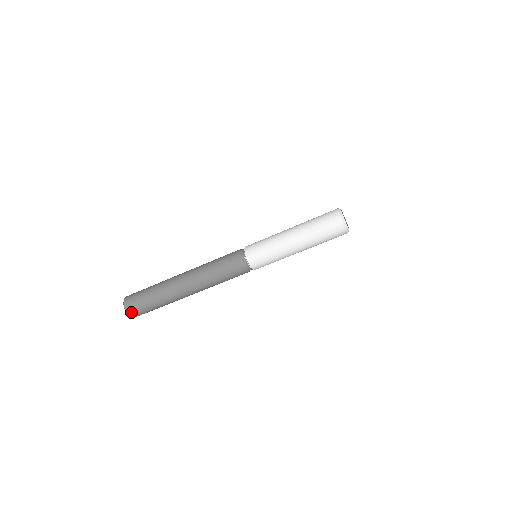
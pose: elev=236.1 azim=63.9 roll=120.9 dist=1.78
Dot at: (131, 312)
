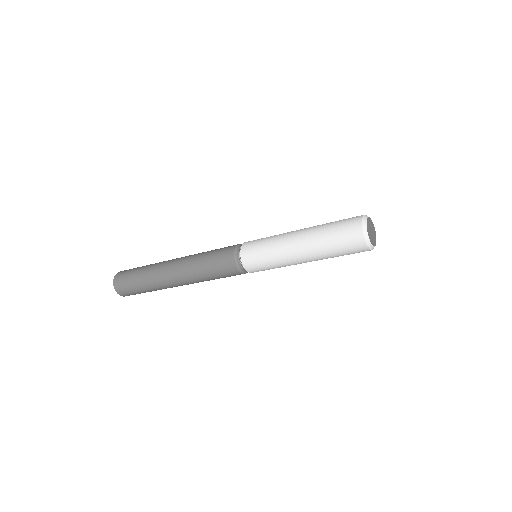
Dot at: (121, 293)
